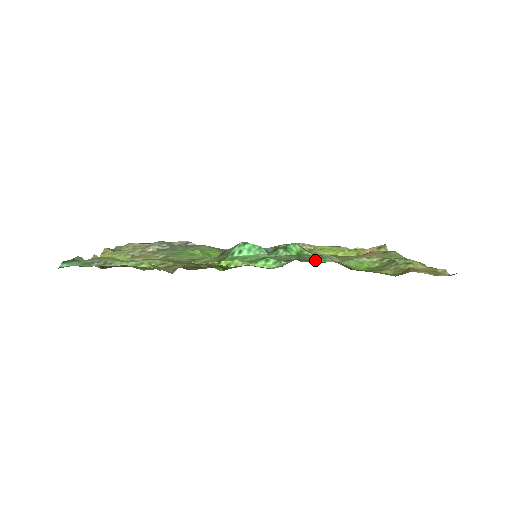
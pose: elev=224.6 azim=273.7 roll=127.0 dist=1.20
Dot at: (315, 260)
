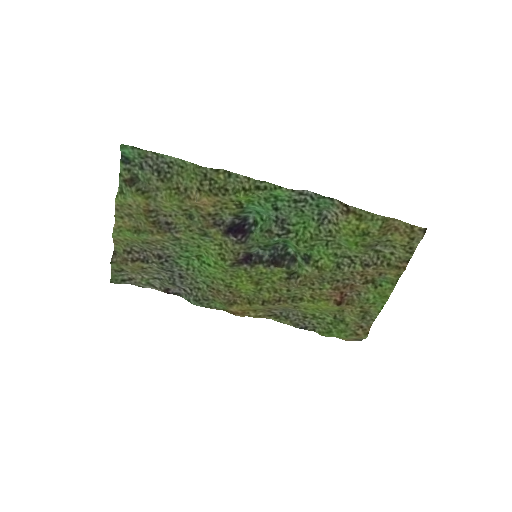
Dot at: (318, 199)
